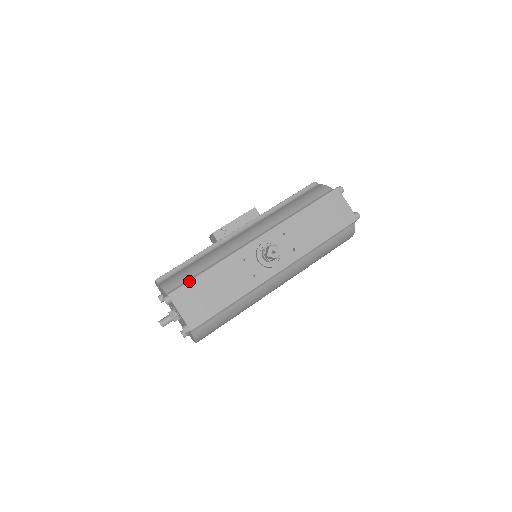
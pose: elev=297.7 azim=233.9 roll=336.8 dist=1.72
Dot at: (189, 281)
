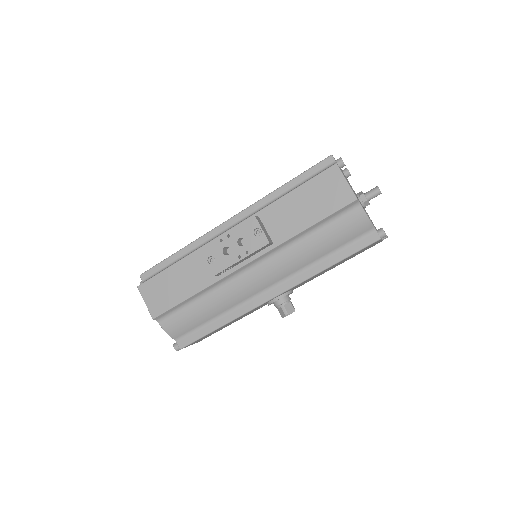
Dot at: occluded
